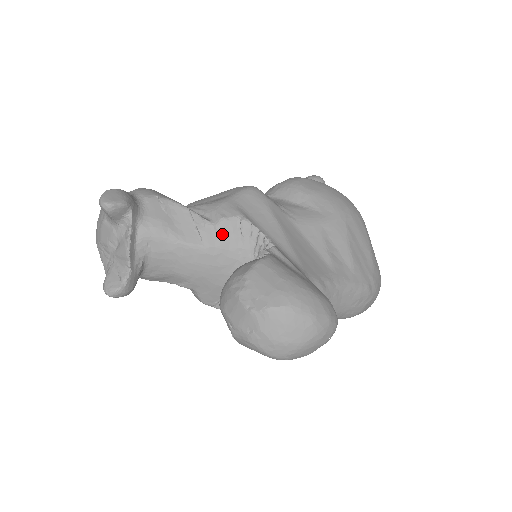
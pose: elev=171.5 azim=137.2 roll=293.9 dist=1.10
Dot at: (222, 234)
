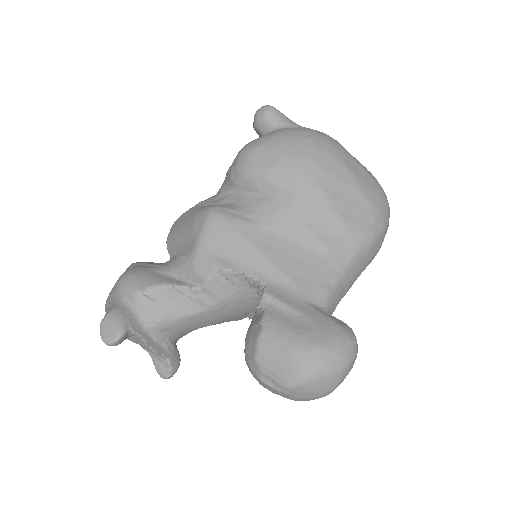
Dot at: (214, 292)
